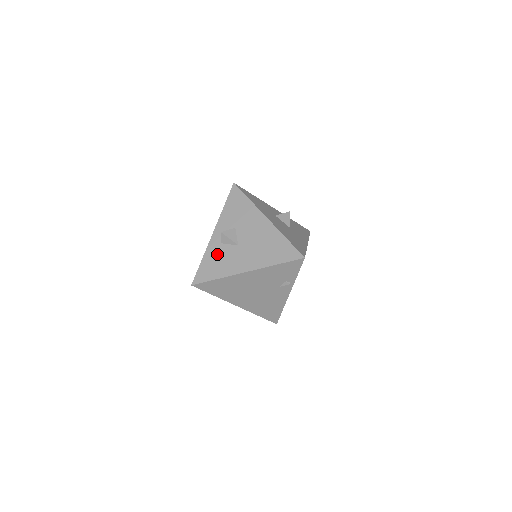
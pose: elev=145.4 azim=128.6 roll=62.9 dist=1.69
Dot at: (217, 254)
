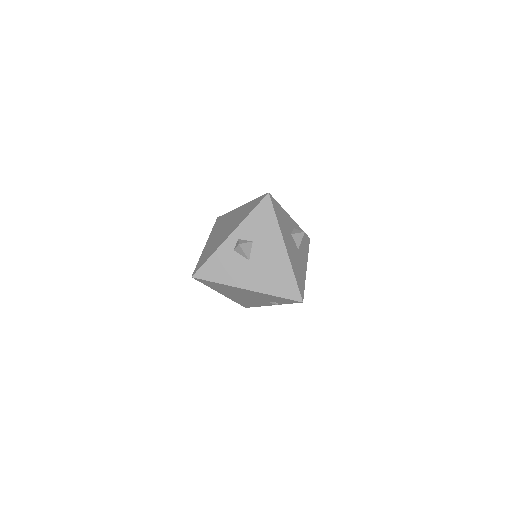
Dot at: (226, 259)
